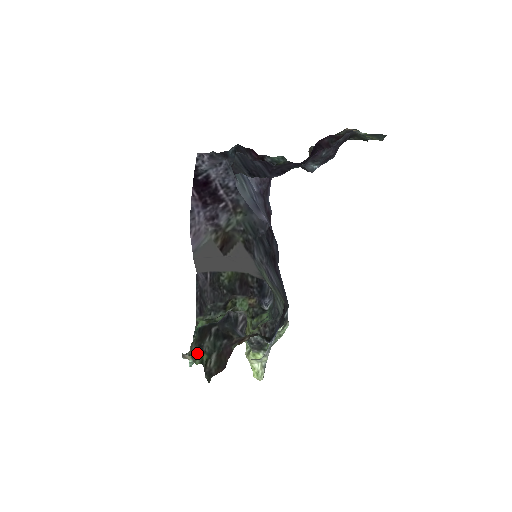
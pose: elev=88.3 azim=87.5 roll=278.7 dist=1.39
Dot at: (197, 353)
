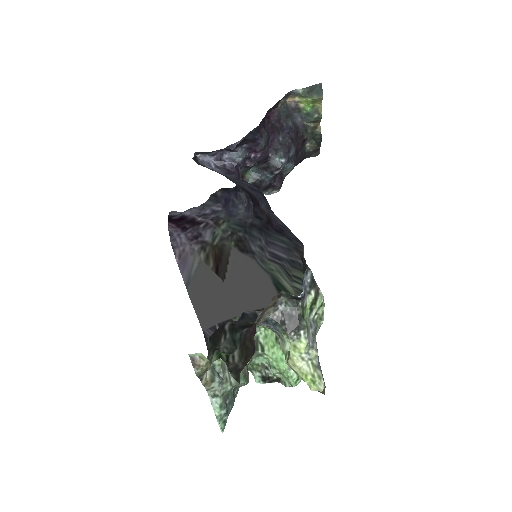
Dot at: (212, 355)
